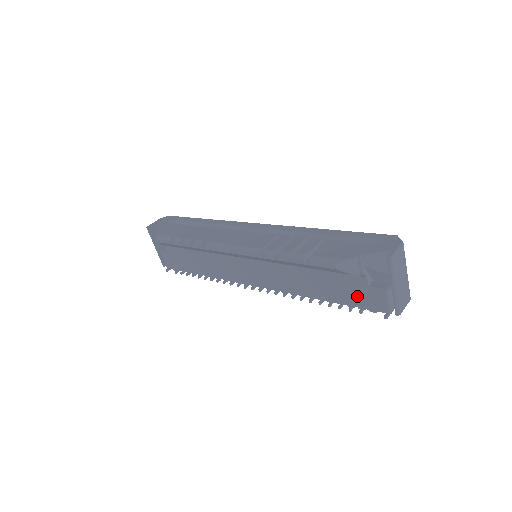
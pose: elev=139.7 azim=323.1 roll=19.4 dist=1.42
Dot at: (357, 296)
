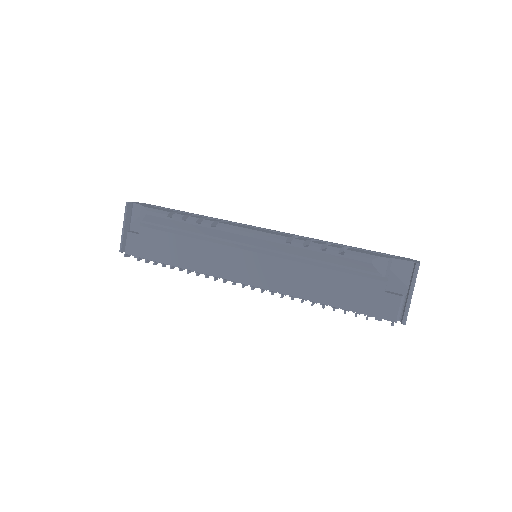
Dot at: (368, 302)
